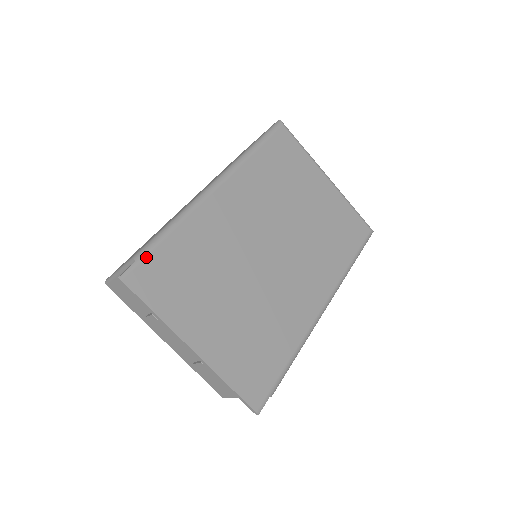
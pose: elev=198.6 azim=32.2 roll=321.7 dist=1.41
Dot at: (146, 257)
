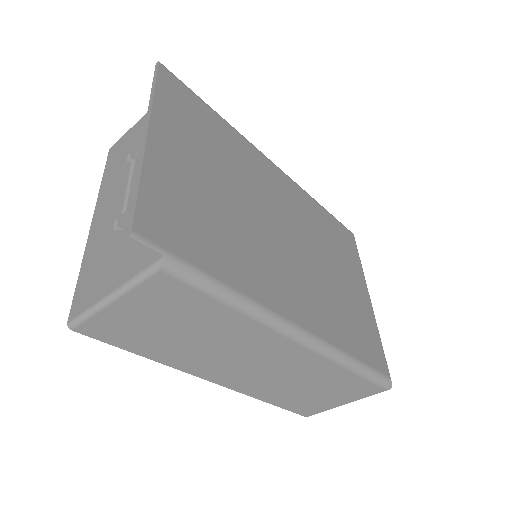
Dot at: (190, 90)
